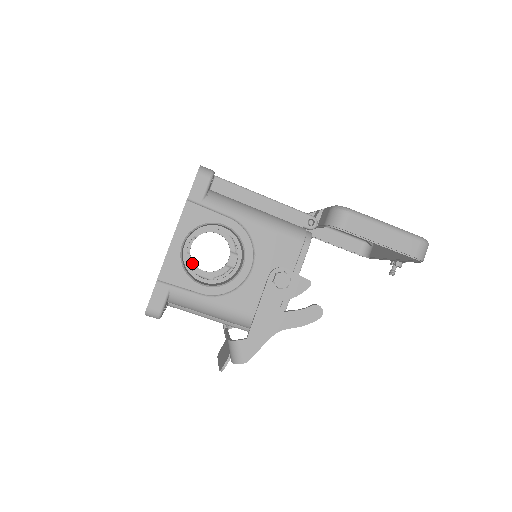
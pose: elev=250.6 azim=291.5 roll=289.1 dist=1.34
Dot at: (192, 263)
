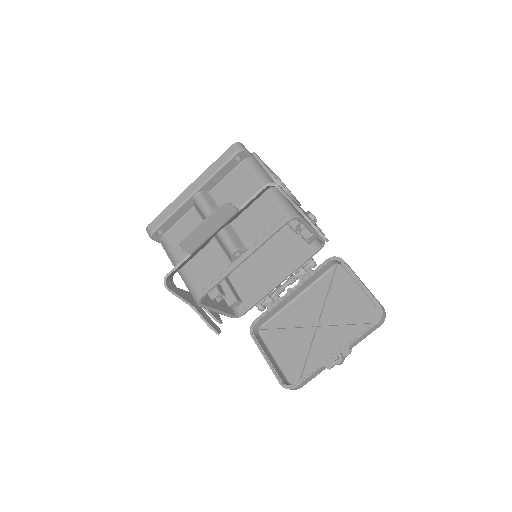
Dot at: occluded
